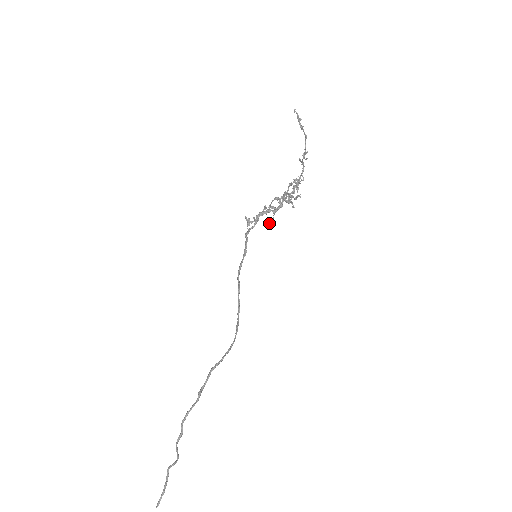
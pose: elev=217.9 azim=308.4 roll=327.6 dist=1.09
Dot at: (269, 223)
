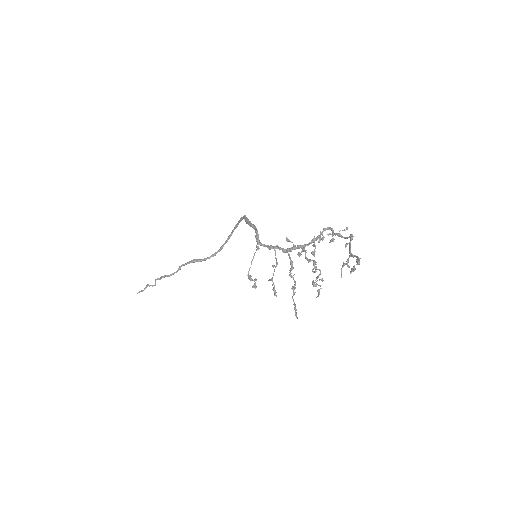
Dot at: (286, 238)
